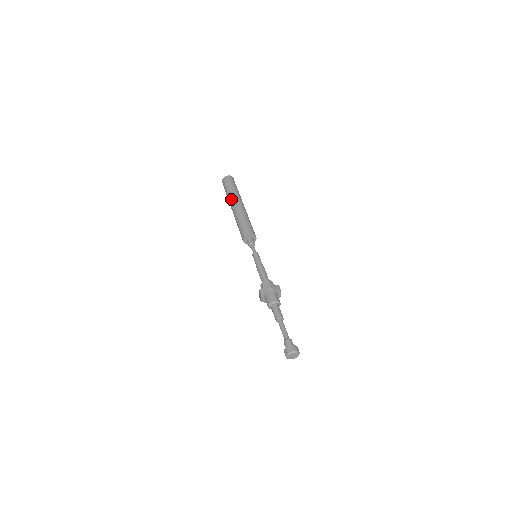
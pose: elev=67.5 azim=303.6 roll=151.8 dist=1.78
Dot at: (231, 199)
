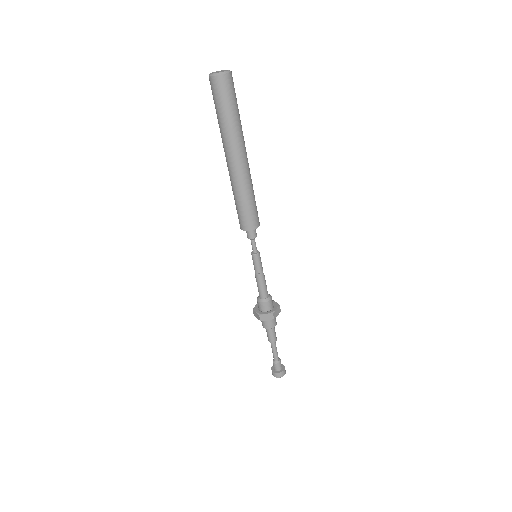
Dot at: (230, 144)
